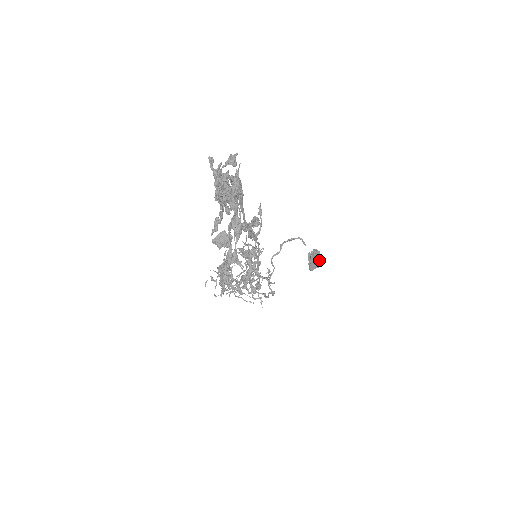
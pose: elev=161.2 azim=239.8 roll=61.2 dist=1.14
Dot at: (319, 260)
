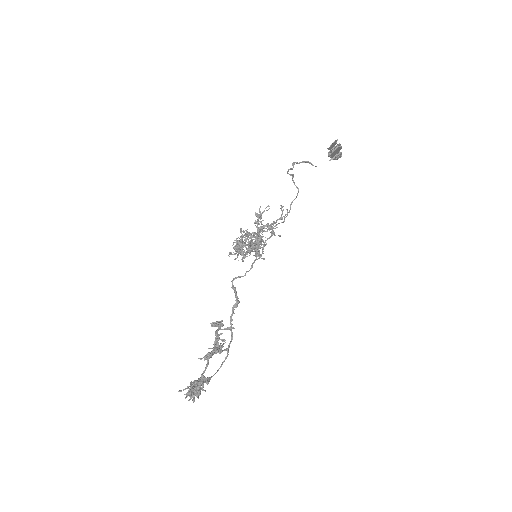
Dot at: (338, 157)
